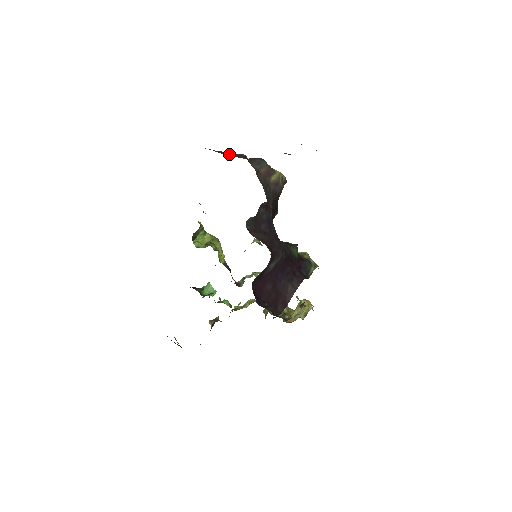
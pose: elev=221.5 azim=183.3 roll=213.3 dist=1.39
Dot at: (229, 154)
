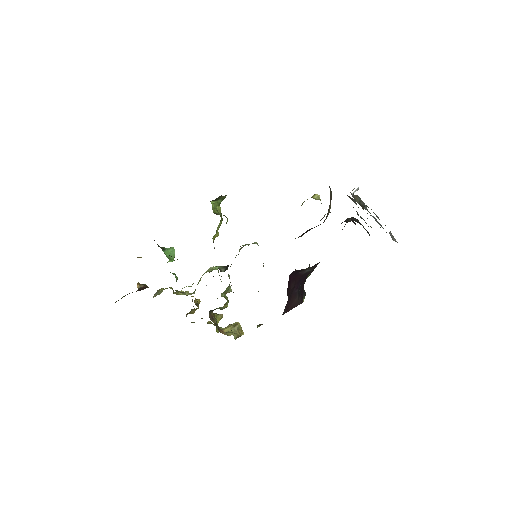
Dot at: occluded
